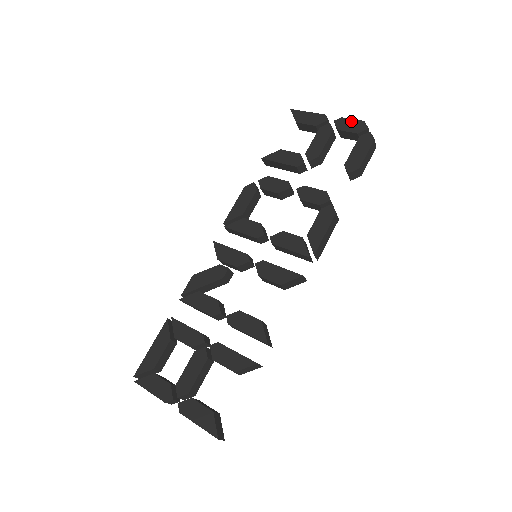
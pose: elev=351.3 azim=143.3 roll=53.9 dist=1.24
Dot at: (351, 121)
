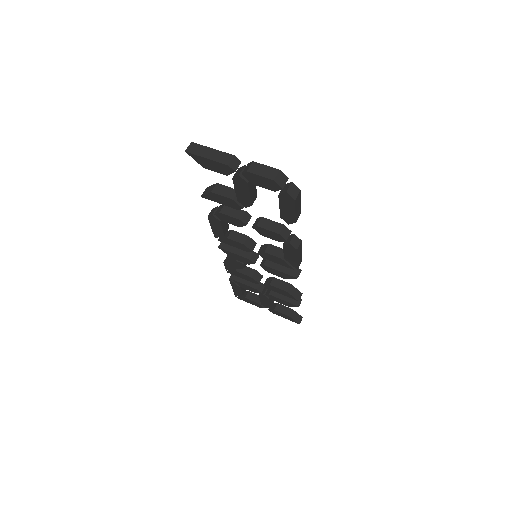
Dot at: (260, 178)
